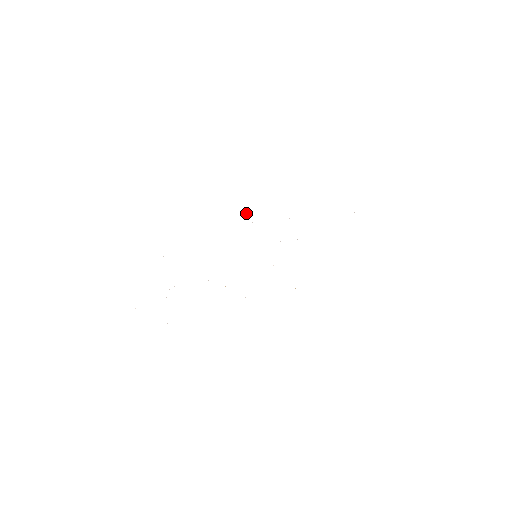
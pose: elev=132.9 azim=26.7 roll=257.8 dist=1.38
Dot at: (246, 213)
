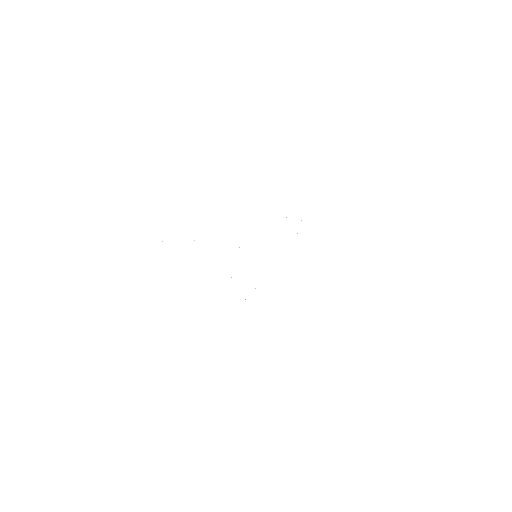
Dot at: occluded
